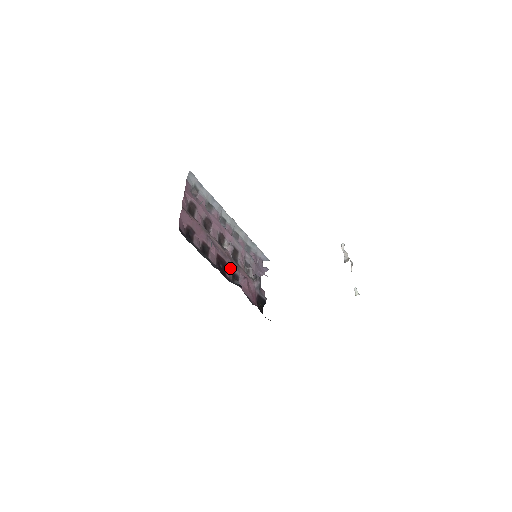
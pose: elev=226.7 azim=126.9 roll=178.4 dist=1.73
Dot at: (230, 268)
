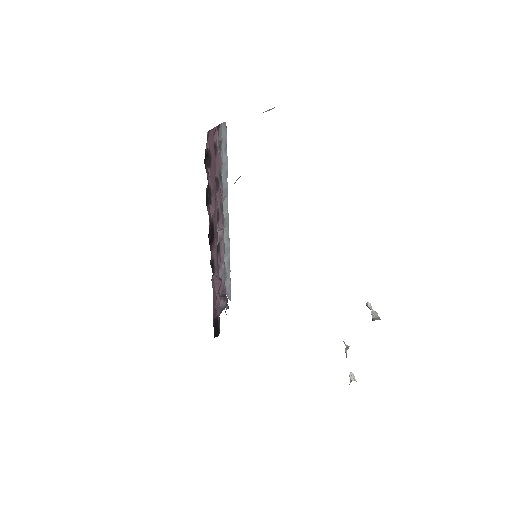
Dot at: (213, 251)
